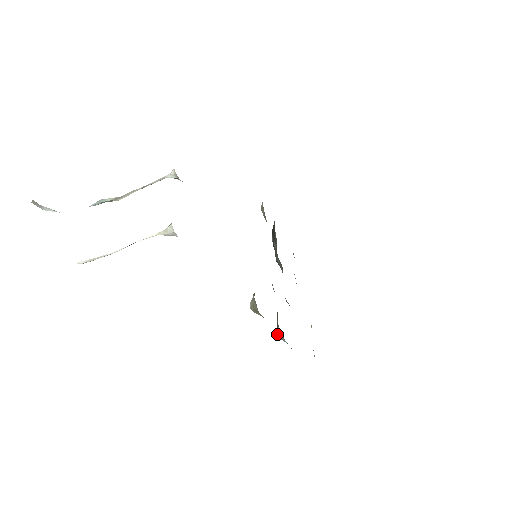
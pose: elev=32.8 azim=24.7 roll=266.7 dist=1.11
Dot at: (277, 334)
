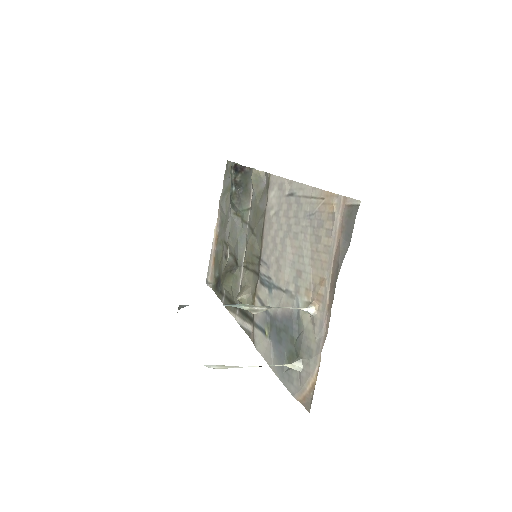
Dot at: (224, 284)
